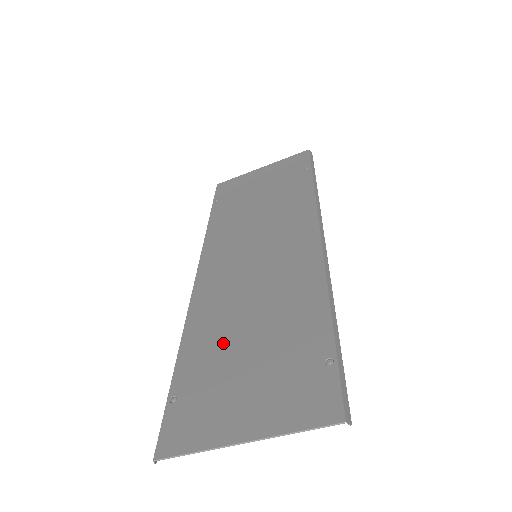
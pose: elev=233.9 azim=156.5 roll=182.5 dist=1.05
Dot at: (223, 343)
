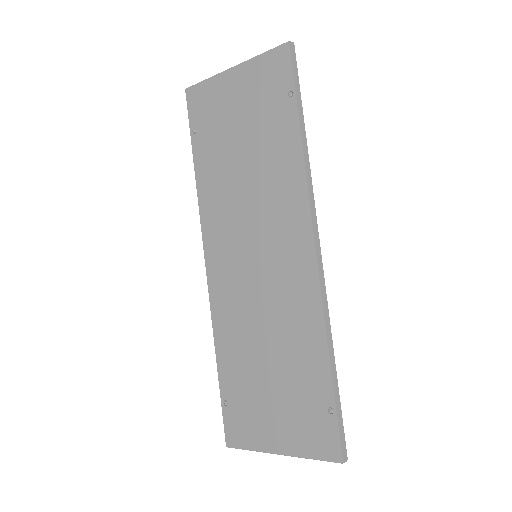
Dot at: (249, 362)
